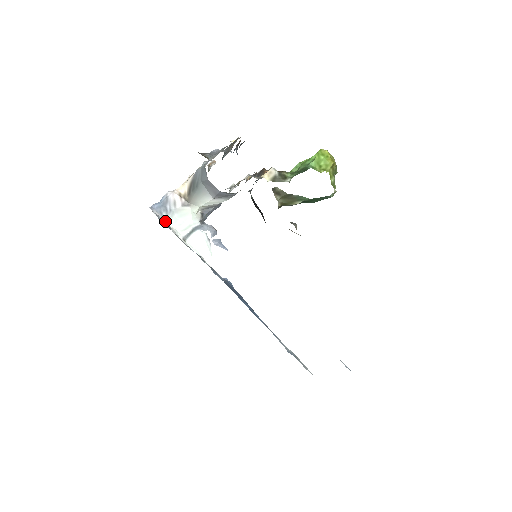
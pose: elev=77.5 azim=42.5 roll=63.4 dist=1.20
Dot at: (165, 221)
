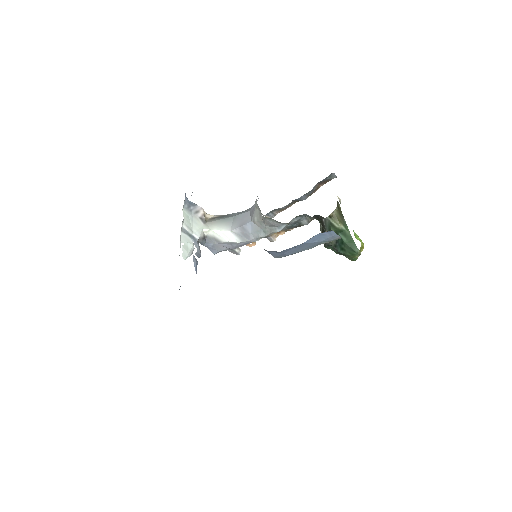
Dot at: (183, 208)
